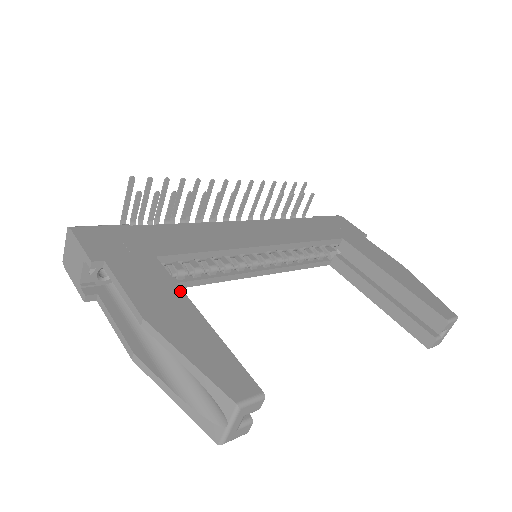
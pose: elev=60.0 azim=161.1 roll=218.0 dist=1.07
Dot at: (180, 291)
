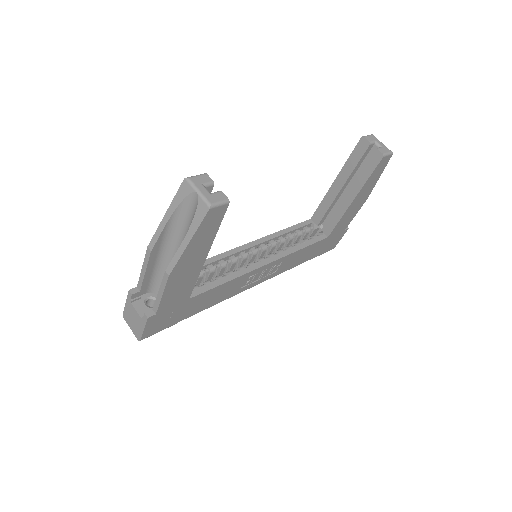
Dot at: occluded
